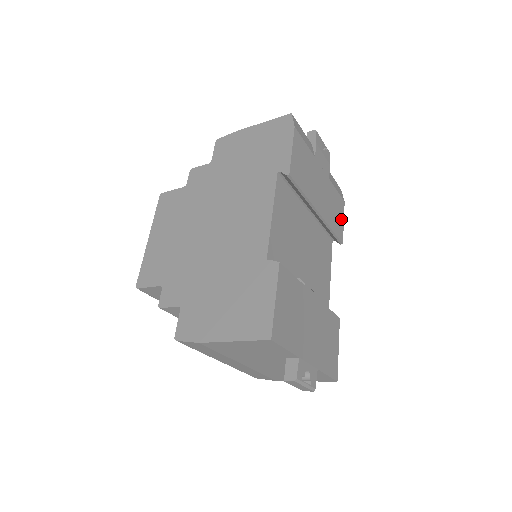
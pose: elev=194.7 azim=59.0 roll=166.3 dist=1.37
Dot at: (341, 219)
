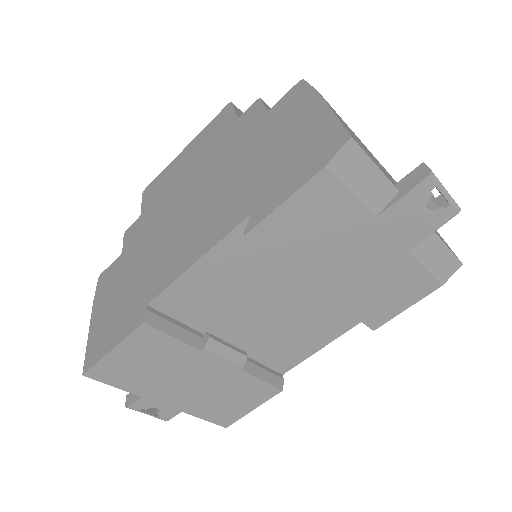
Dot at: (401, 304)
